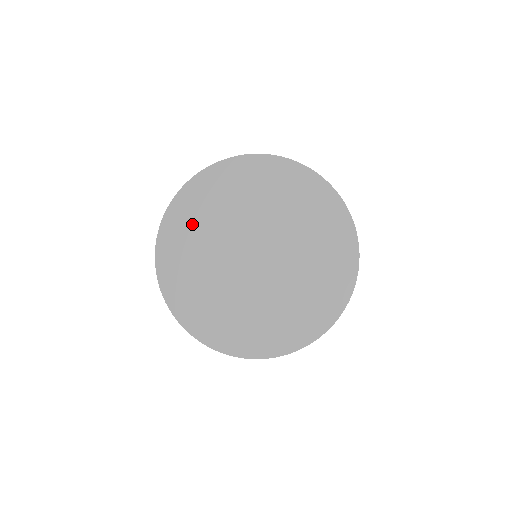
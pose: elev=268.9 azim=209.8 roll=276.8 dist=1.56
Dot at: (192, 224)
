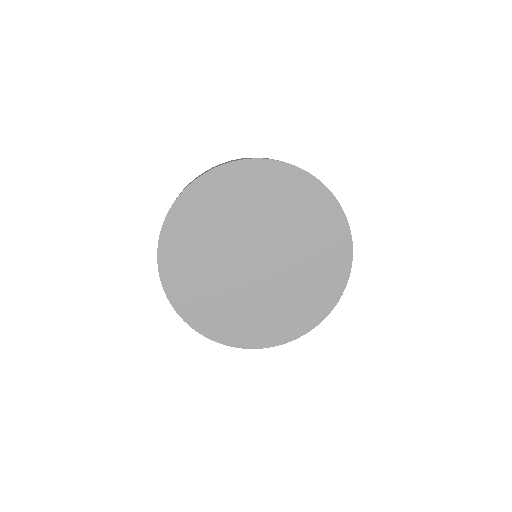
Dot at: (226, 197)
